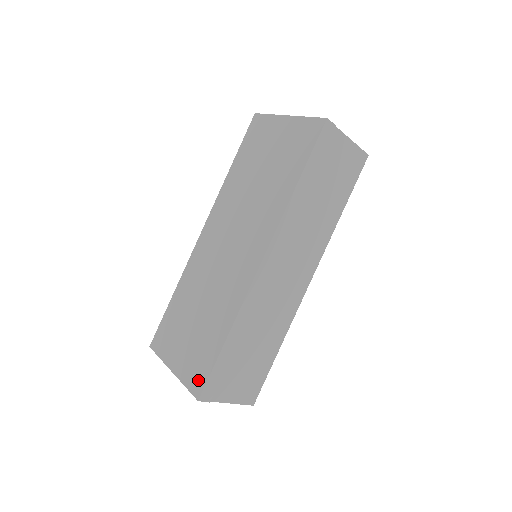
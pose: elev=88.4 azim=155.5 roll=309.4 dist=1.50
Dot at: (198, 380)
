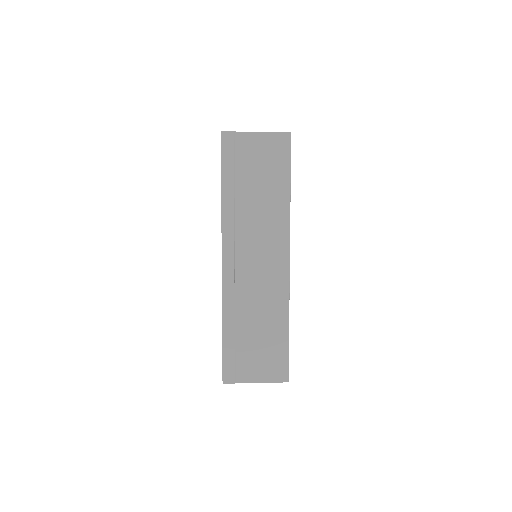
Dot at: occluded
